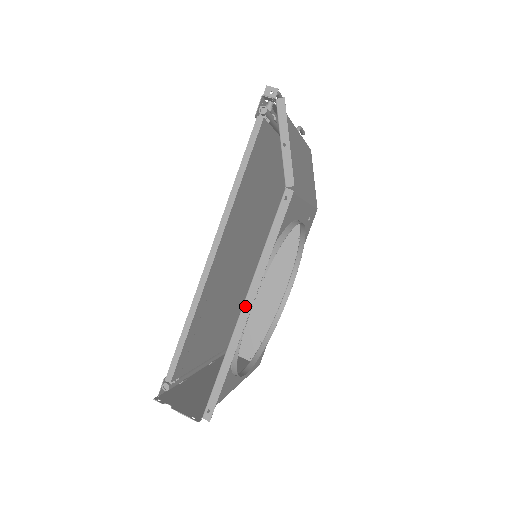
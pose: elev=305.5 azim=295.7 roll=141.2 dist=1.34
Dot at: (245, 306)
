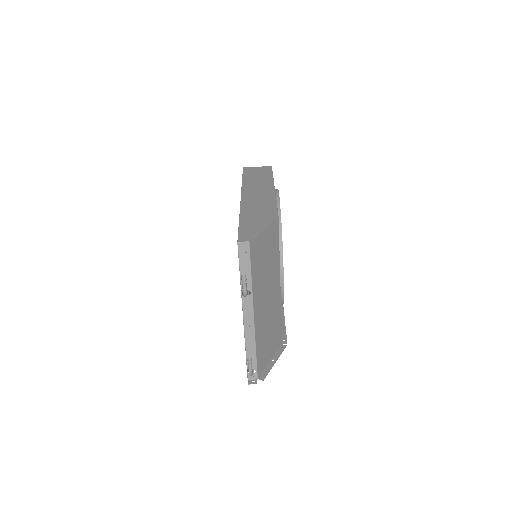
Dot at: occluded
